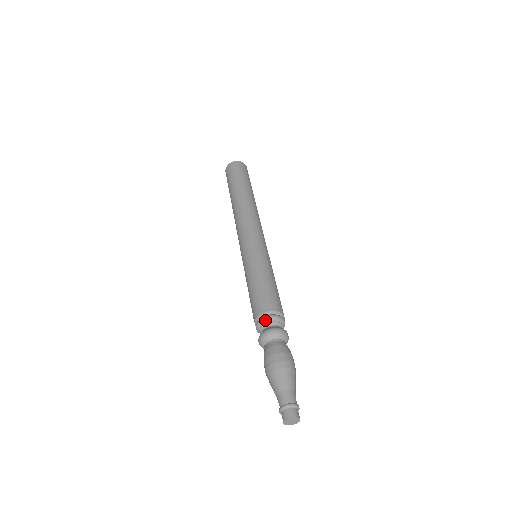
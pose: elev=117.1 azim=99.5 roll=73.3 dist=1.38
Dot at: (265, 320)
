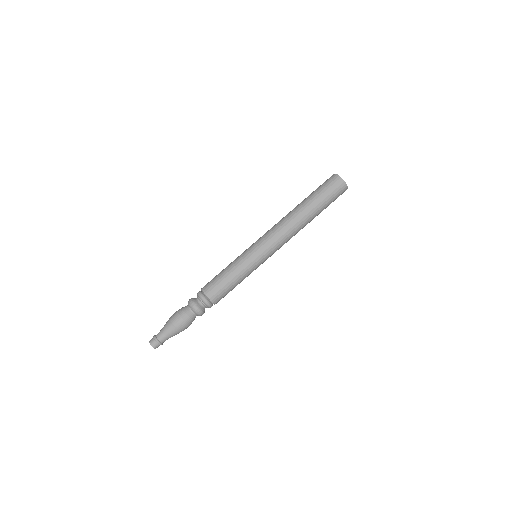
Dot at: (201, 298)
